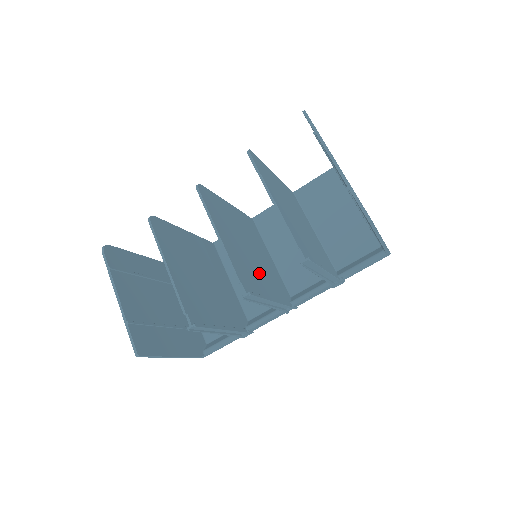
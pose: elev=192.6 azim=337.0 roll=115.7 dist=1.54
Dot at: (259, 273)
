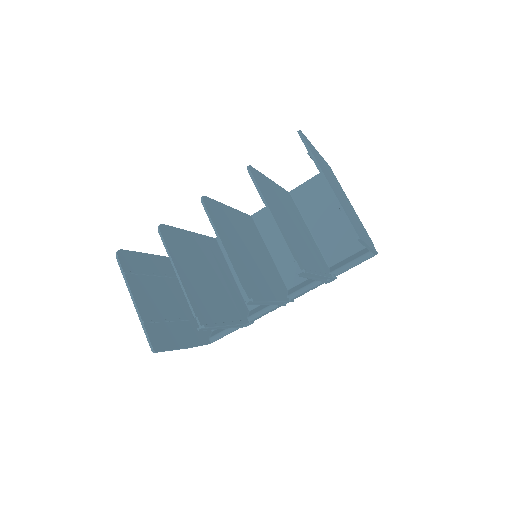
Dot at: (259, 274)
